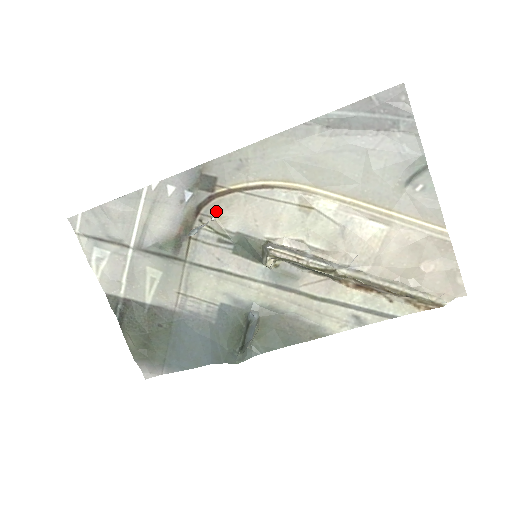
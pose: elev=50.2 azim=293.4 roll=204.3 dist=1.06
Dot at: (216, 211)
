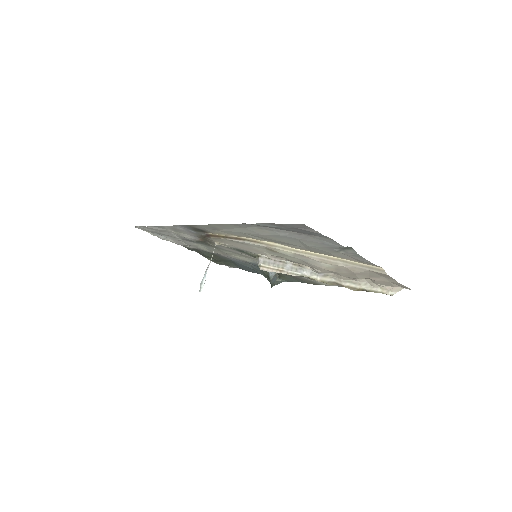
Dot at: (216, 241)
